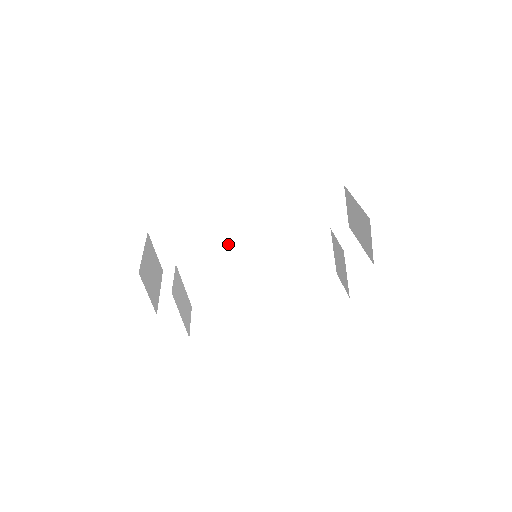
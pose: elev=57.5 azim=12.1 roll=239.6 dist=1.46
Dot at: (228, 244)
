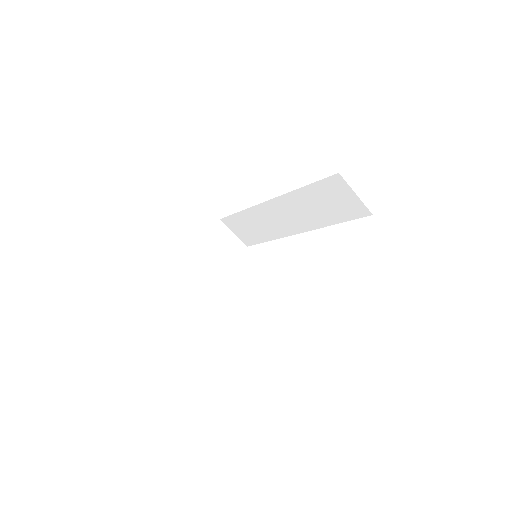
Dot at: (275, 229)
